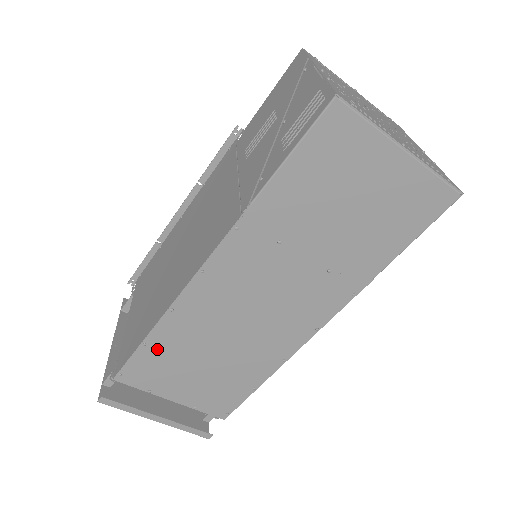
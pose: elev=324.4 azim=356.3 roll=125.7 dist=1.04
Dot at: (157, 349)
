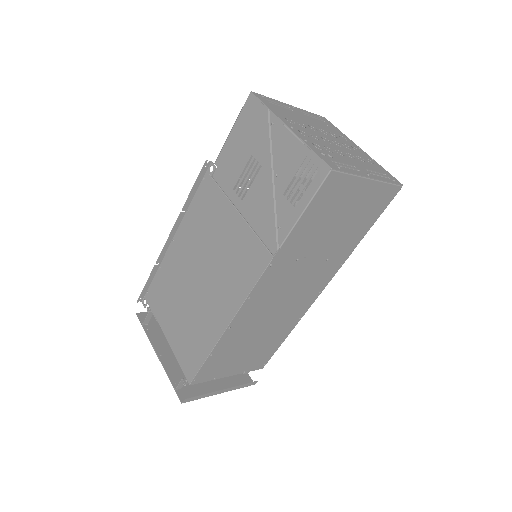
Dot at: (219, 354)
